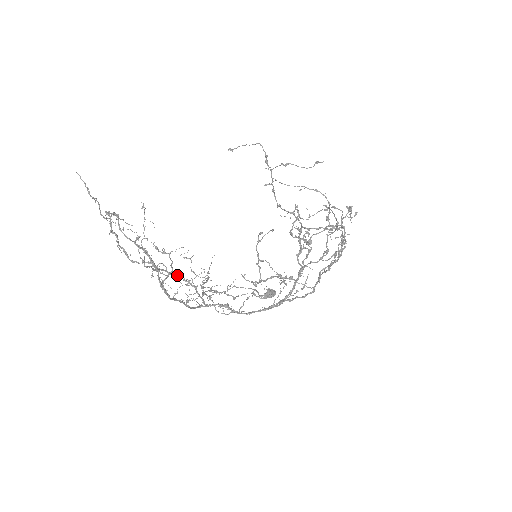
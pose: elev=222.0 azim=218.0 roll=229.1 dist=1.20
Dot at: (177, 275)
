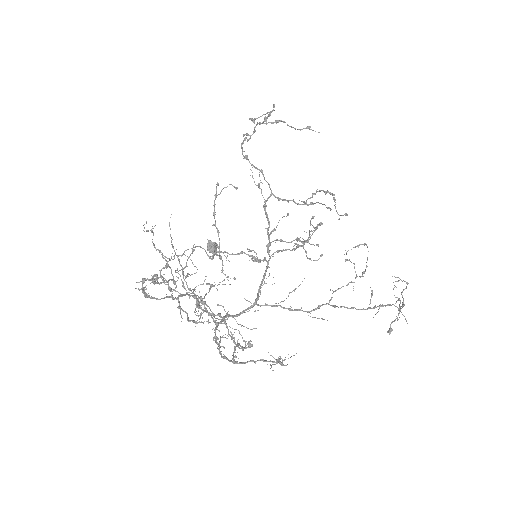
Dot at: (185, 294)
